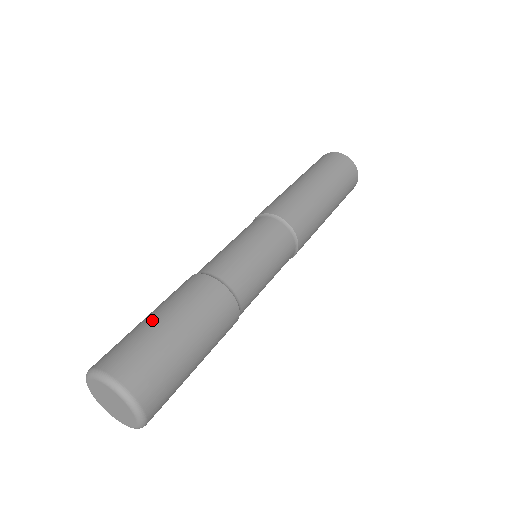
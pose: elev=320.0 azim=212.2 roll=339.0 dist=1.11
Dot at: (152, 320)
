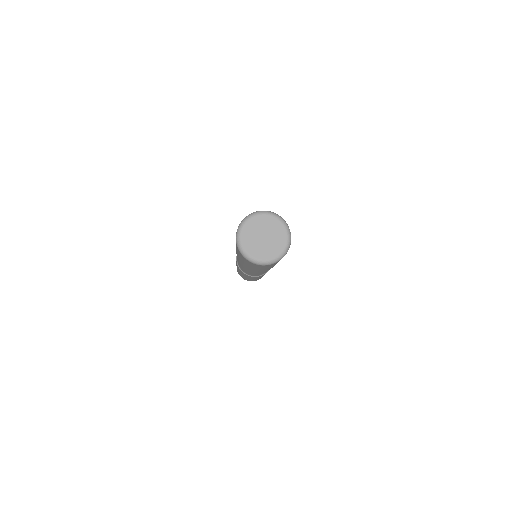
Dot at: occluded
